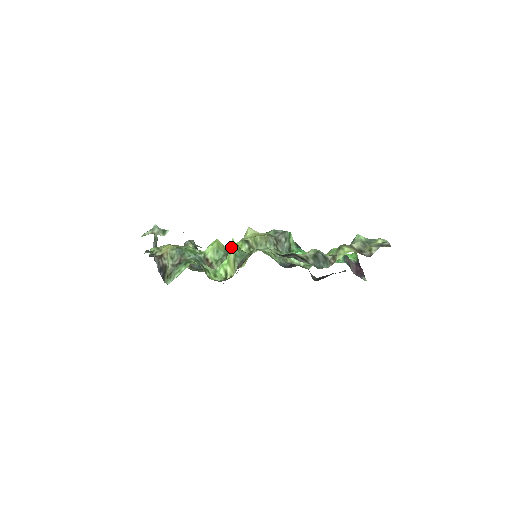
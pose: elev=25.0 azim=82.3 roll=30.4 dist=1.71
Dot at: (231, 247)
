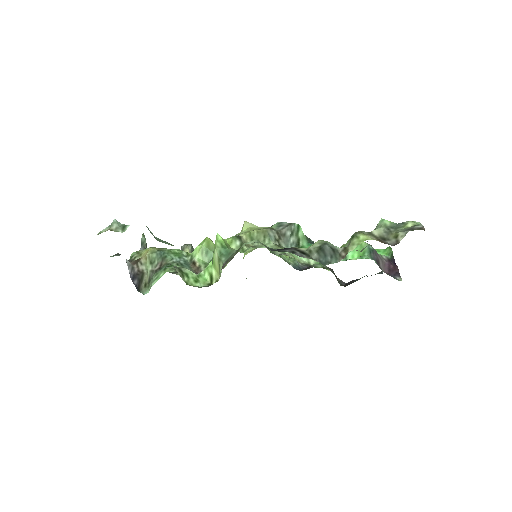
Dot at: (215, 244)
